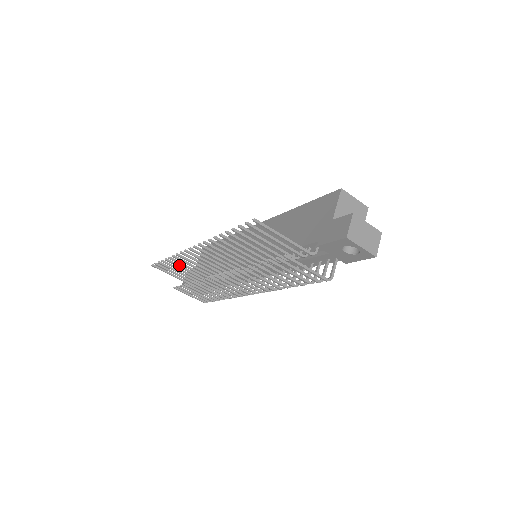
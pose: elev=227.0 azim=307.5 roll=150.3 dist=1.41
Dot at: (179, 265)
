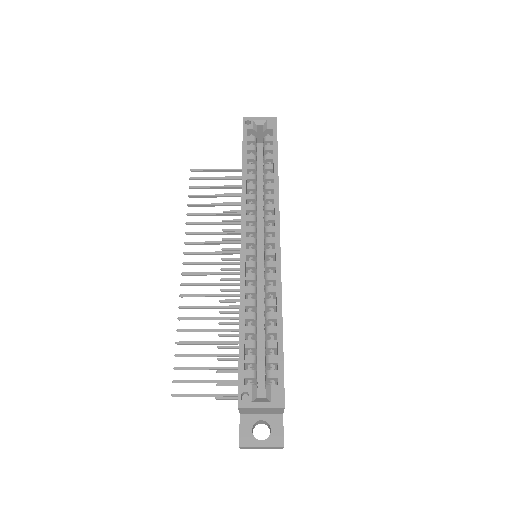
Dot at: (204, 205)
